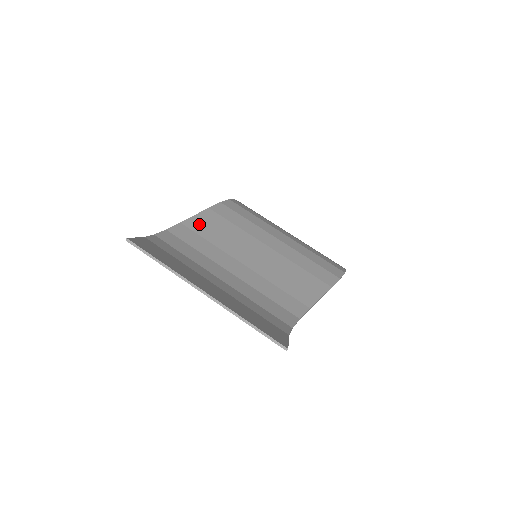
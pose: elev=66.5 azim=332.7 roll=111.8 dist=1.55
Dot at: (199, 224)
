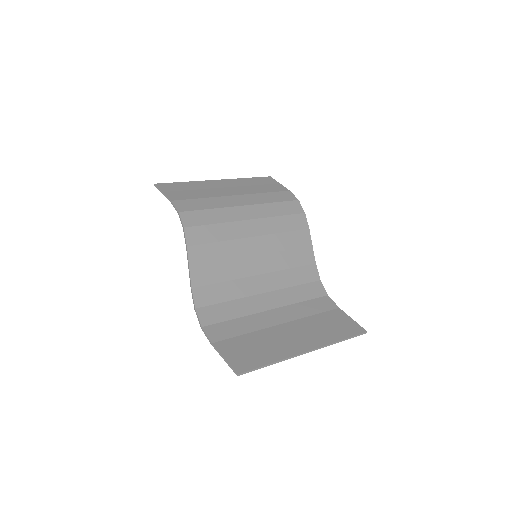
Dot at: (202, 273)
